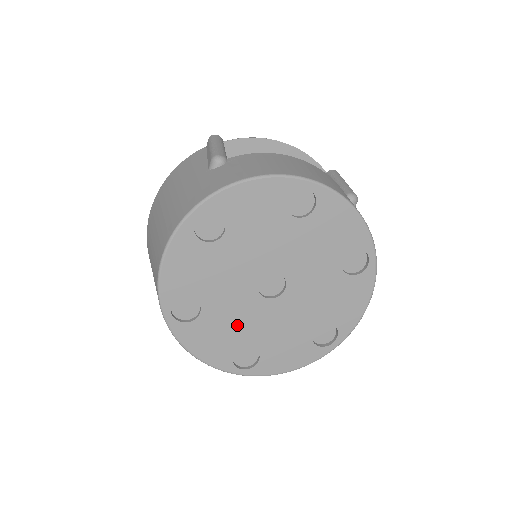
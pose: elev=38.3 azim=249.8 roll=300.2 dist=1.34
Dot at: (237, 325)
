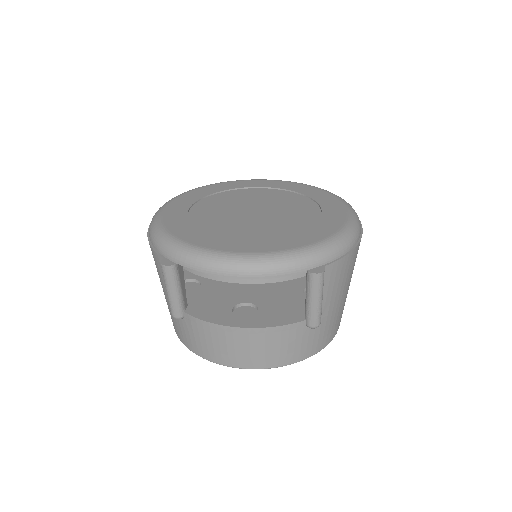
Dot at: occluded
